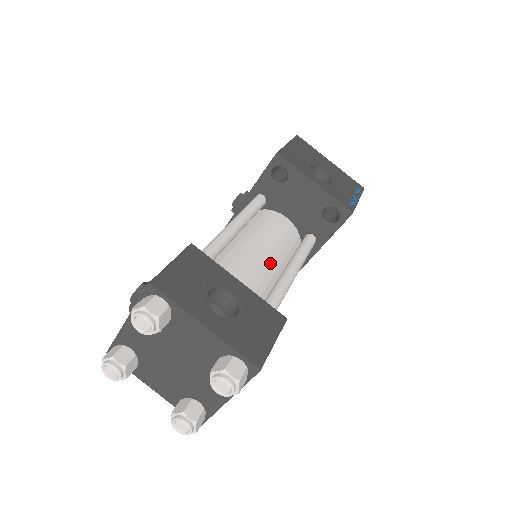
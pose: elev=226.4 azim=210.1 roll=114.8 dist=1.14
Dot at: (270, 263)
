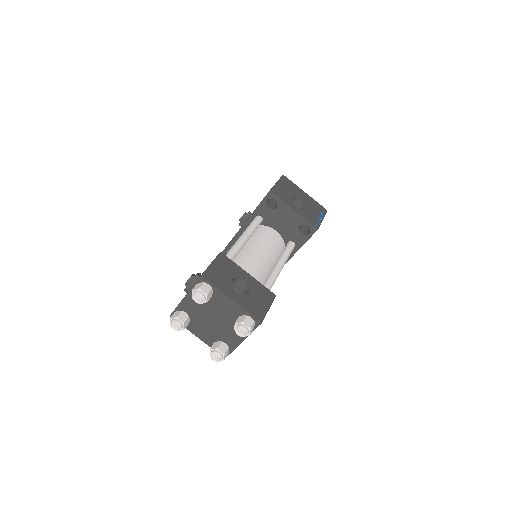
Dot at: (266, 262)
